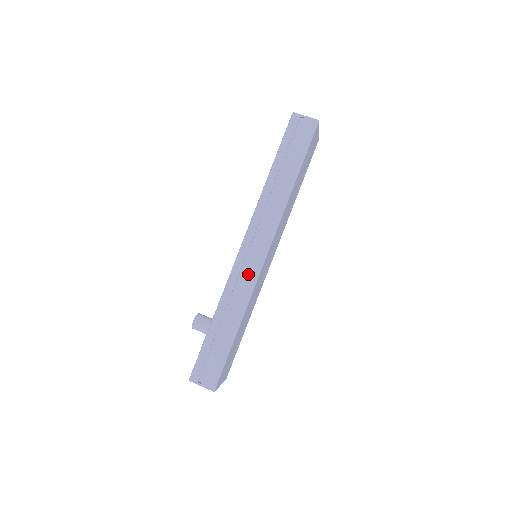
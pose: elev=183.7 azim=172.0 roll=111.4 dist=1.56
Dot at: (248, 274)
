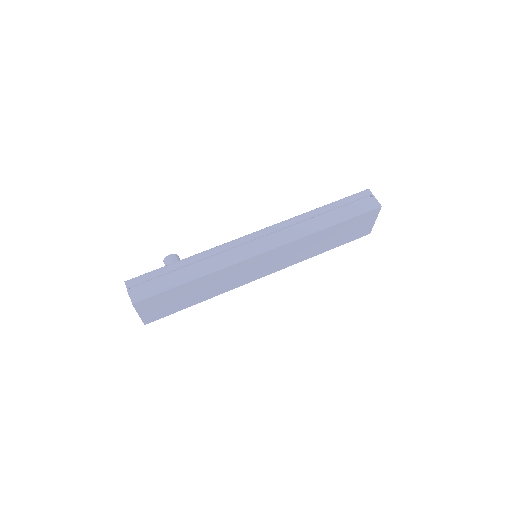
Dot at: (240, 252)
